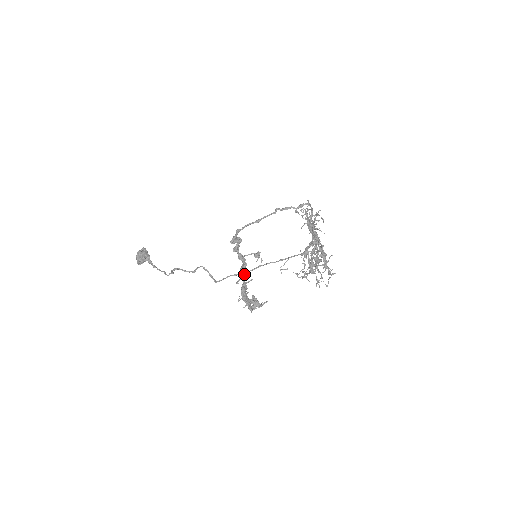
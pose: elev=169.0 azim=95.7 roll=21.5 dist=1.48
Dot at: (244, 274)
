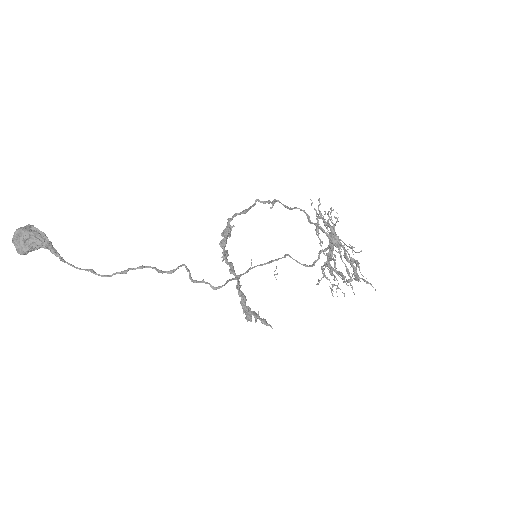
Dot at: (239, 278)
